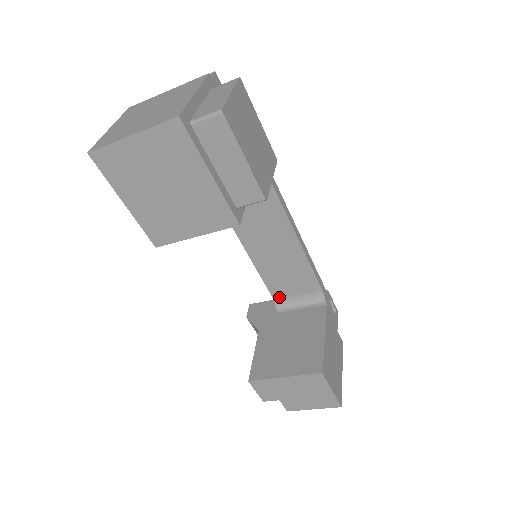
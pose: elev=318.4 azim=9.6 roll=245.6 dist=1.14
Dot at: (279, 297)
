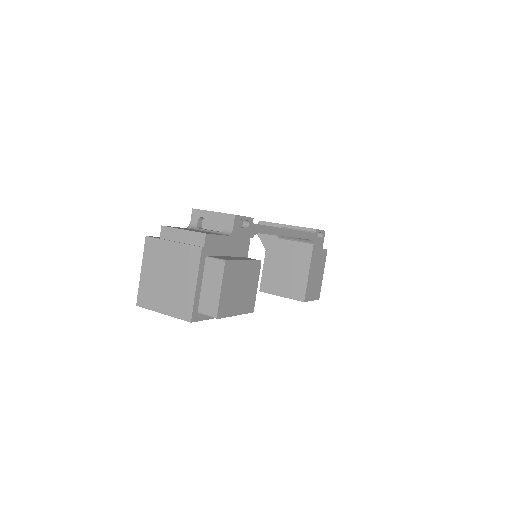
Dot at: occluded
